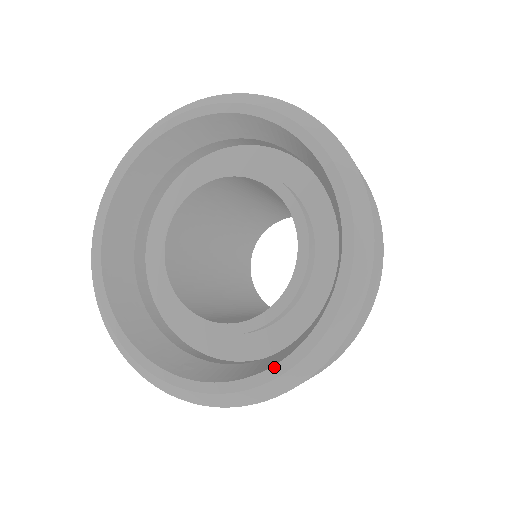
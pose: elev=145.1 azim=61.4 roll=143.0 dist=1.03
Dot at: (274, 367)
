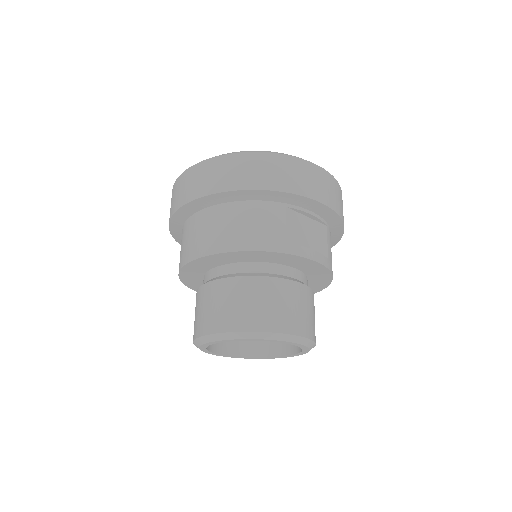
Dot at: occluded
